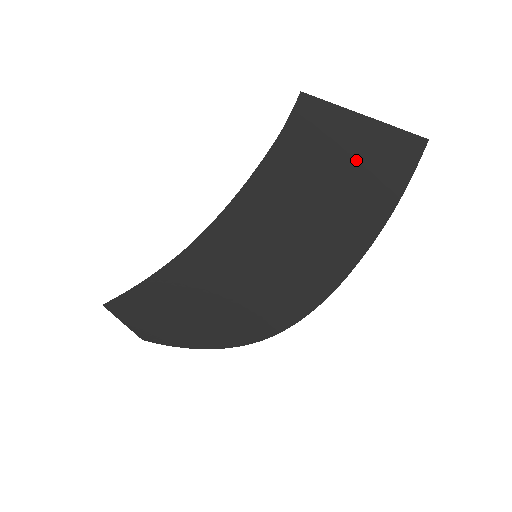
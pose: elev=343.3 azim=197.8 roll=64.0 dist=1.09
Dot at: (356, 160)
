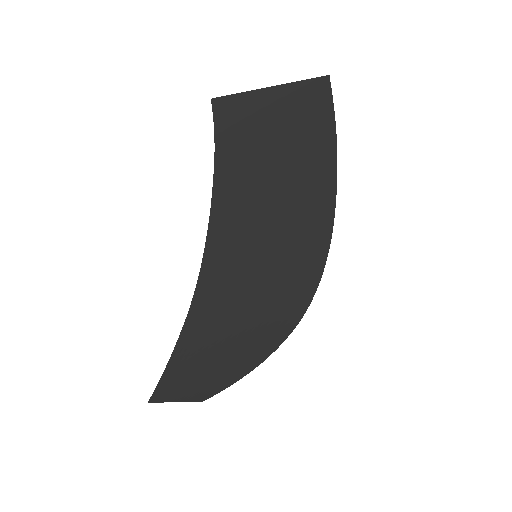
Dot at: (287, 125)
